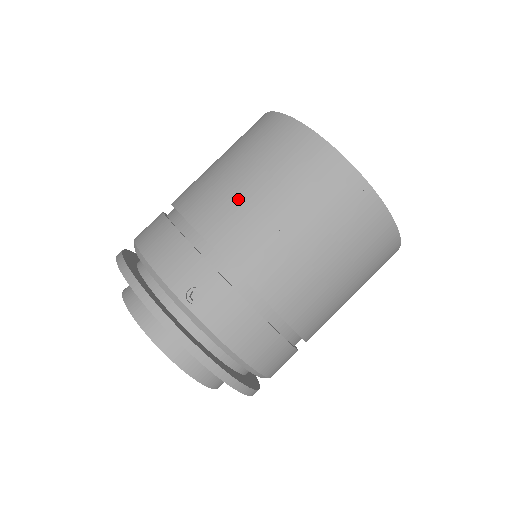
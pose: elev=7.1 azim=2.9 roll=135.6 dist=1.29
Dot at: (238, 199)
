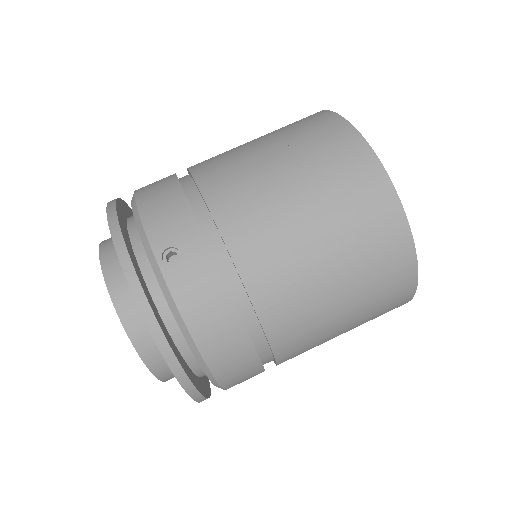
Dot at: (256, 175)
